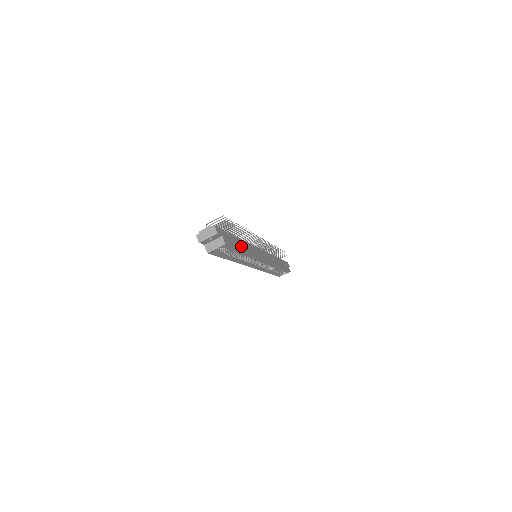
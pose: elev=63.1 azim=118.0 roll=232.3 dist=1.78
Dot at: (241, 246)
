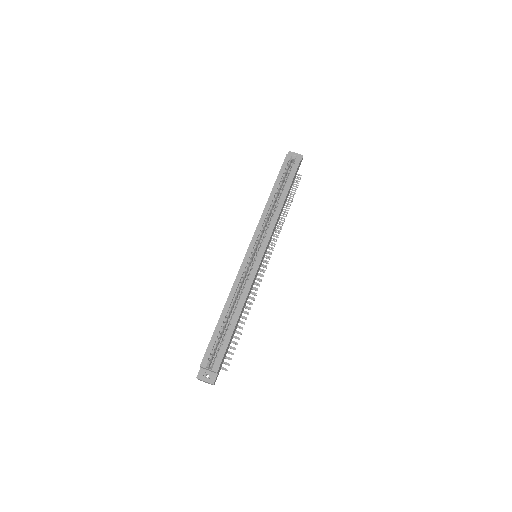
Dot at: (287, 195)
